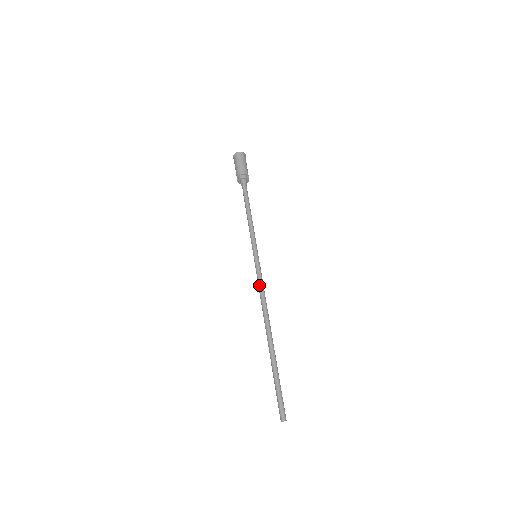
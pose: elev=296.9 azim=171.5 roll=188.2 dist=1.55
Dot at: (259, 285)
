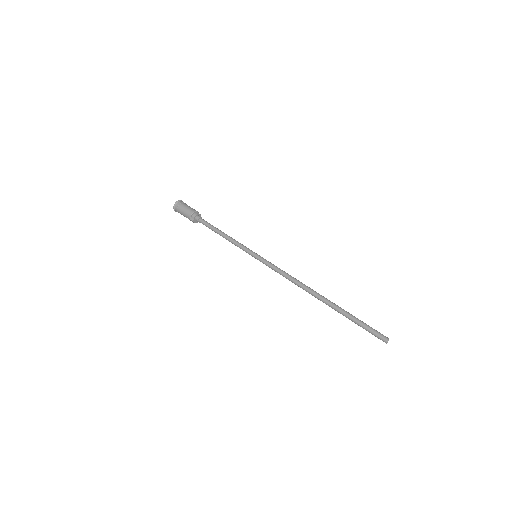
Dot at: (278, 270)
